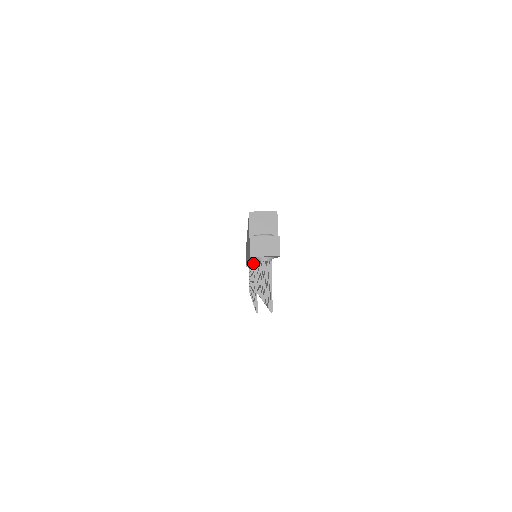
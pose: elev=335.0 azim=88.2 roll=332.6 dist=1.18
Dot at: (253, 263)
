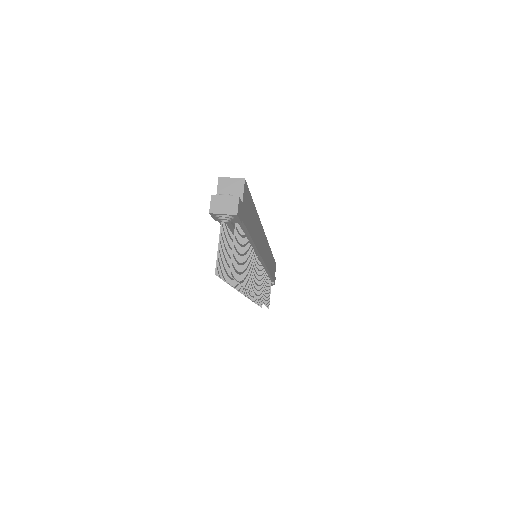
Dot at: (232, 241)
